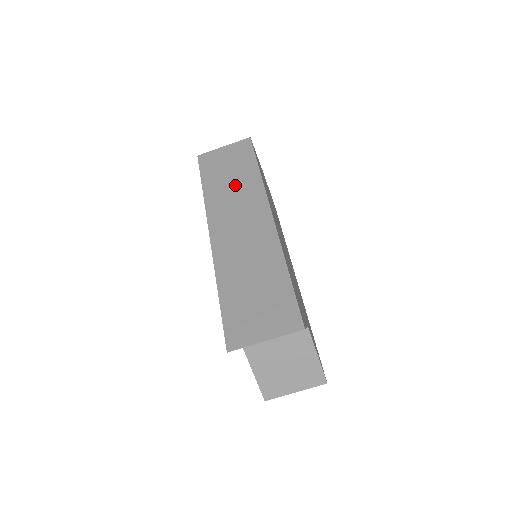
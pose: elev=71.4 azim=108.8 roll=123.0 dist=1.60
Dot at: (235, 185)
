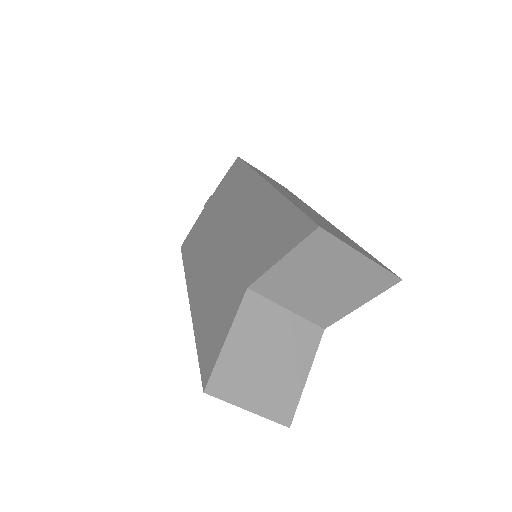
Dot at: occluded
